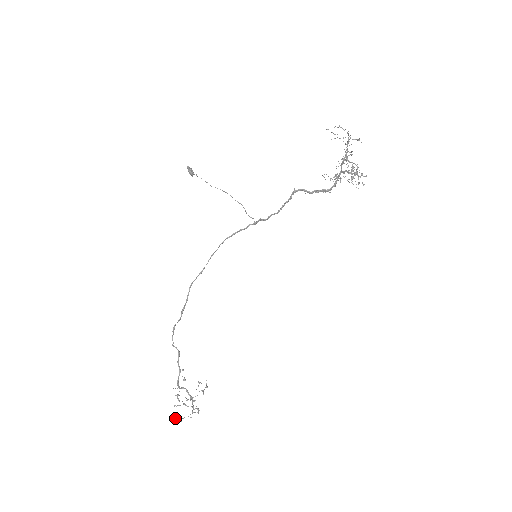
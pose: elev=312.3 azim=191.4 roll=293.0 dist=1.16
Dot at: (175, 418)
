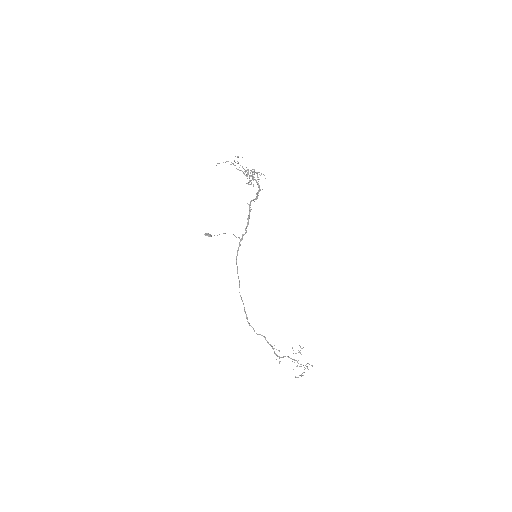
Dot at: (297, 377)
